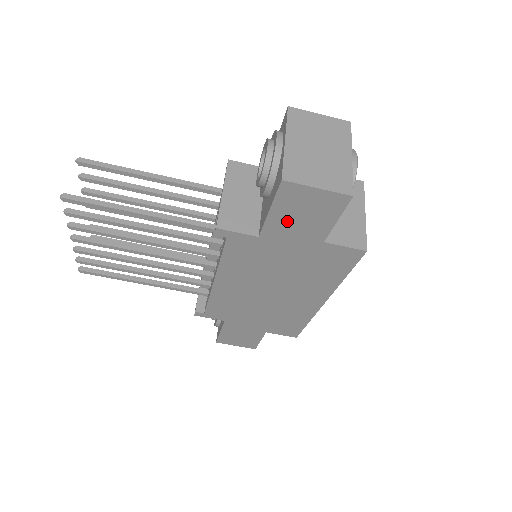
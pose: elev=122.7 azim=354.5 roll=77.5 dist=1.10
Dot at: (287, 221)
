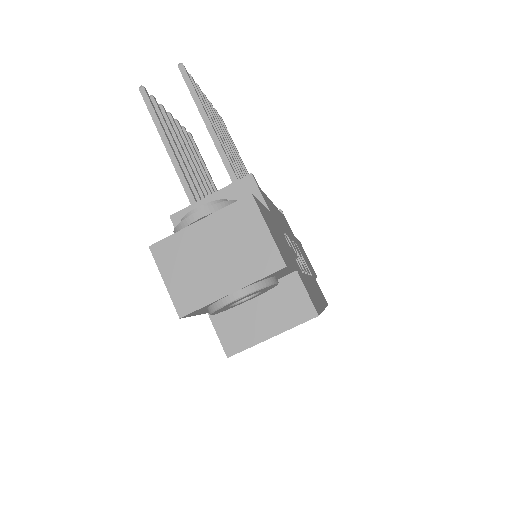
Dot at: occluded
